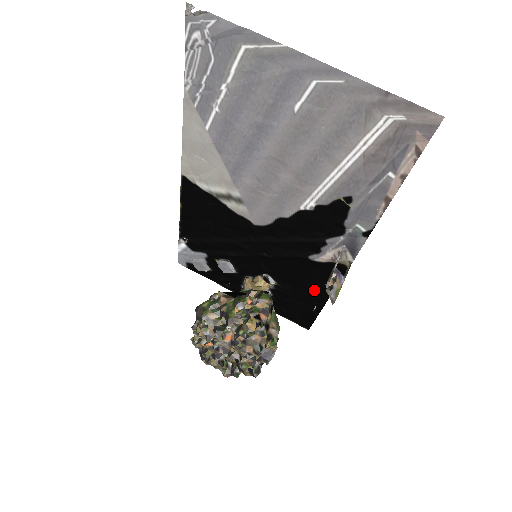
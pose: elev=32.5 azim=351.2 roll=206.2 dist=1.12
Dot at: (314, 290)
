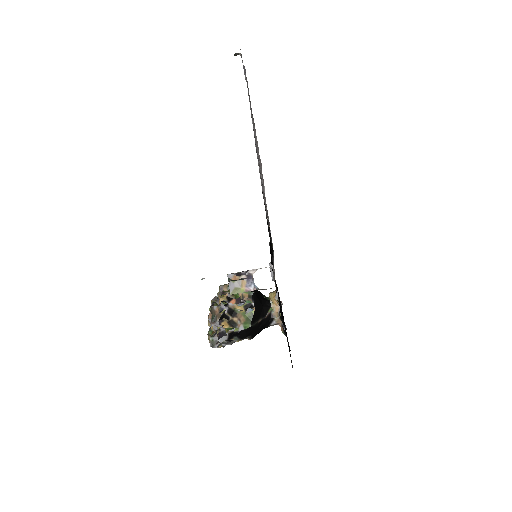
Dot at: occluded
